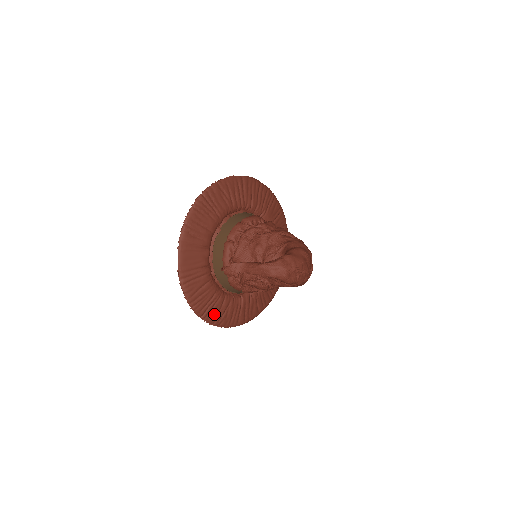
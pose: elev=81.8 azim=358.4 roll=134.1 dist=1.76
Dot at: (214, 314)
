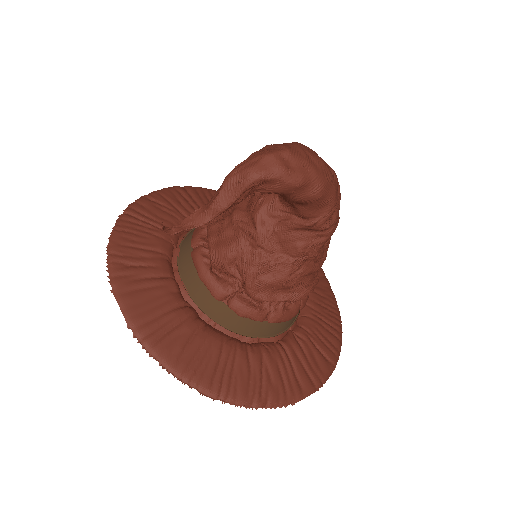
Dot at: (243, 384)
